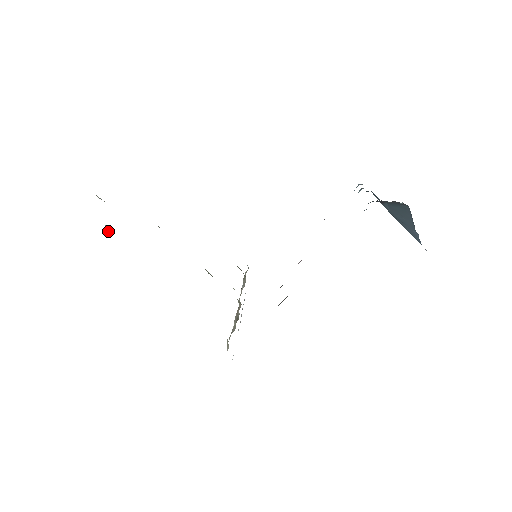
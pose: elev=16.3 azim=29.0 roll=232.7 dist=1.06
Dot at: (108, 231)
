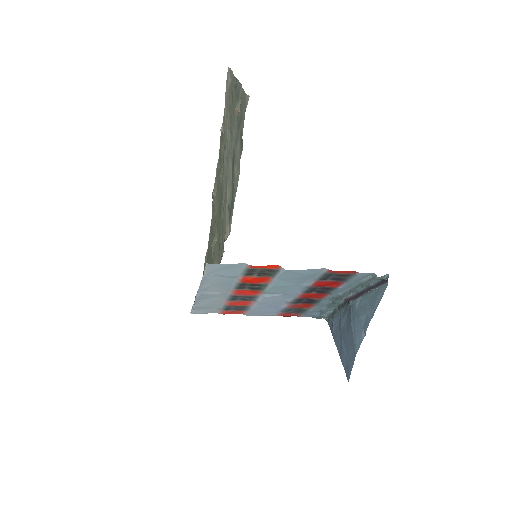
Dot at: (228, 128)
